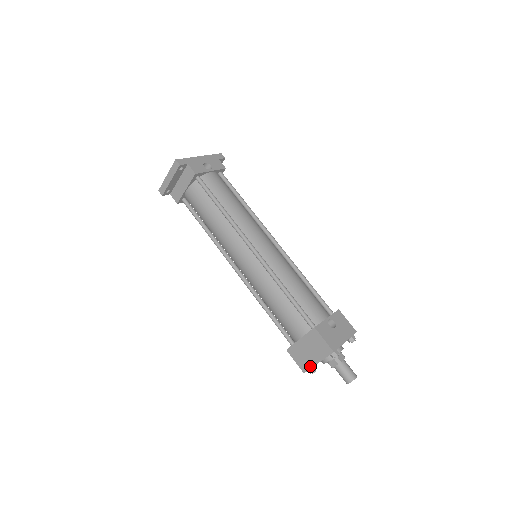
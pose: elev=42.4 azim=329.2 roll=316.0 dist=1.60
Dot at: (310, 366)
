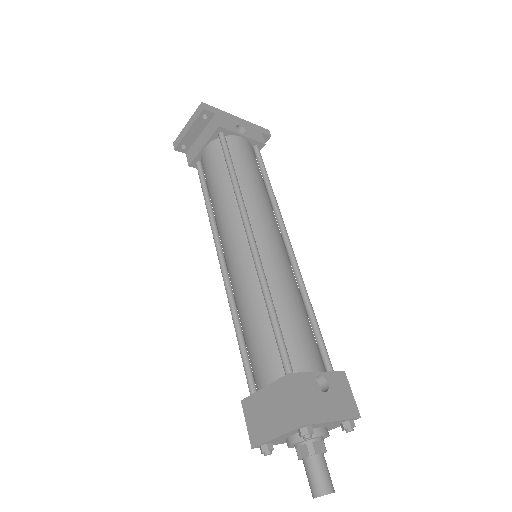
Dot at: (263, 439)
